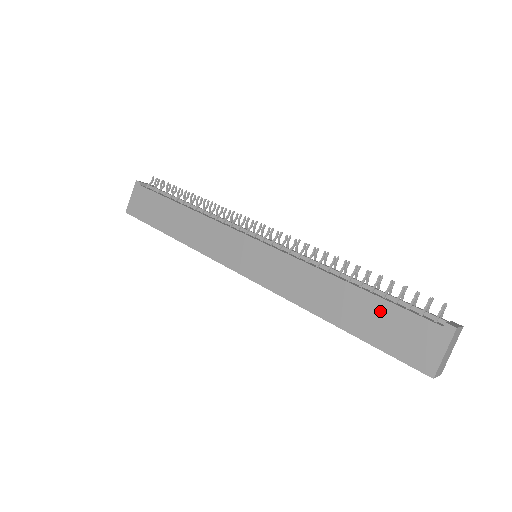
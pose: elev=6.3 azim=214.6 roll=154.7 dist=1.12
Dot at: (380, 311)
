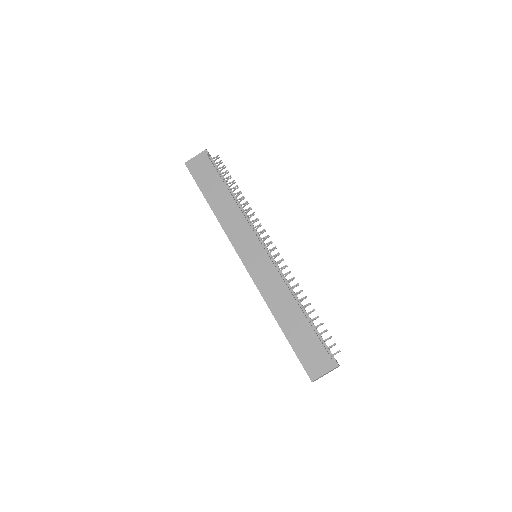
Dot at: (308, 334)
